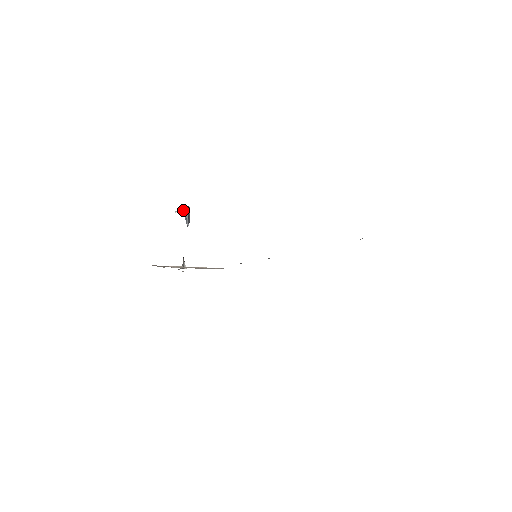
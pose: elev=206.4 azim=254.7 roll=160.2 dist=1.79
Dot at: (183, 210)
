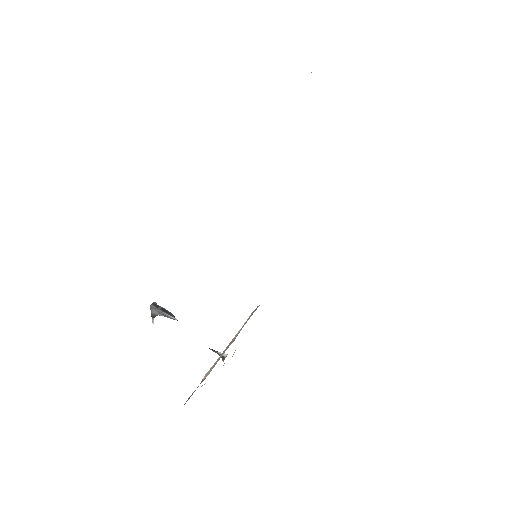
Dot at: (153, 313)
